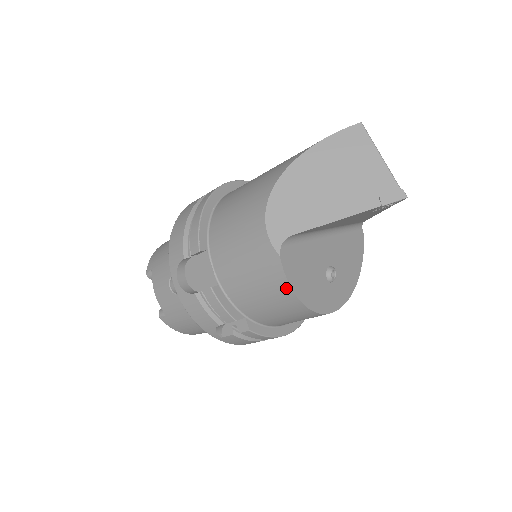
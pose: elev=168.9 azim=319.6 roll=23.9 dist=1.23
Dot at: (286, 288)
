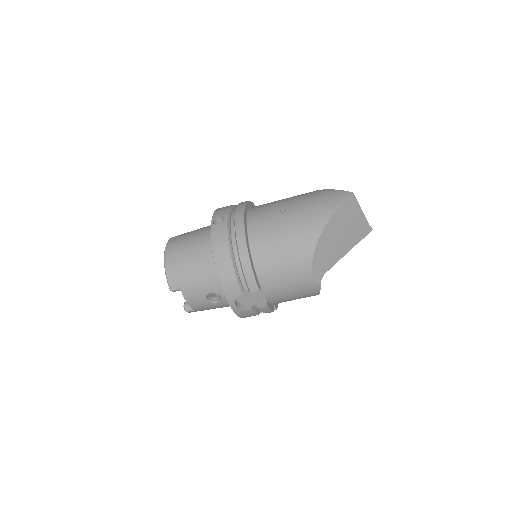
Dot at: occluded
